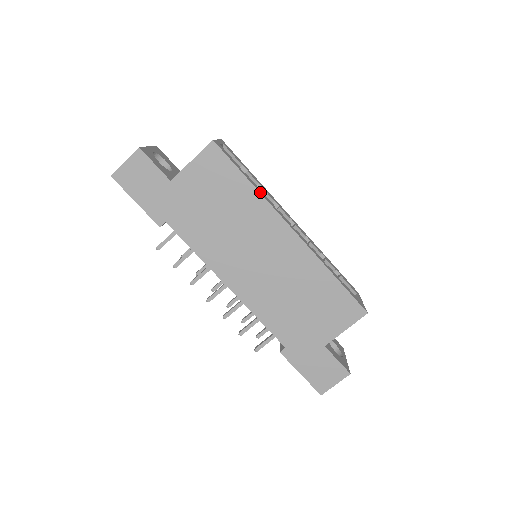
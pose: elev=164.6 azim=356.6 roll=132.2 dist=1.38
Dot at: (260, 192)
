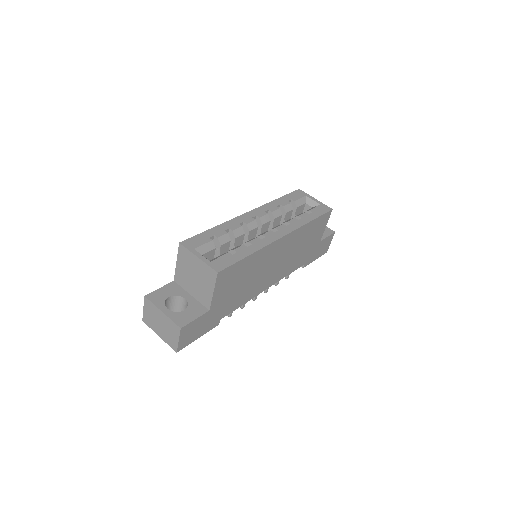
Dot at: (256, 249)
